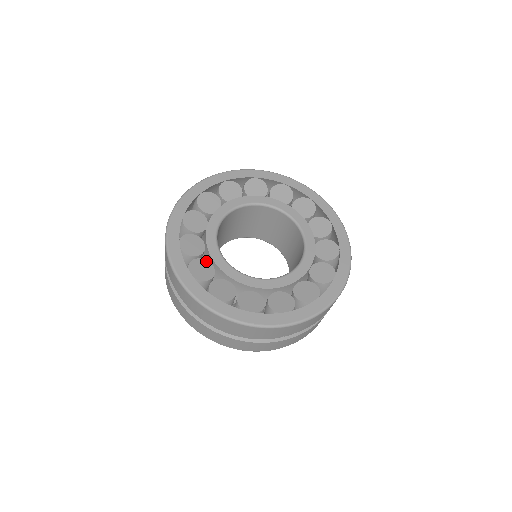
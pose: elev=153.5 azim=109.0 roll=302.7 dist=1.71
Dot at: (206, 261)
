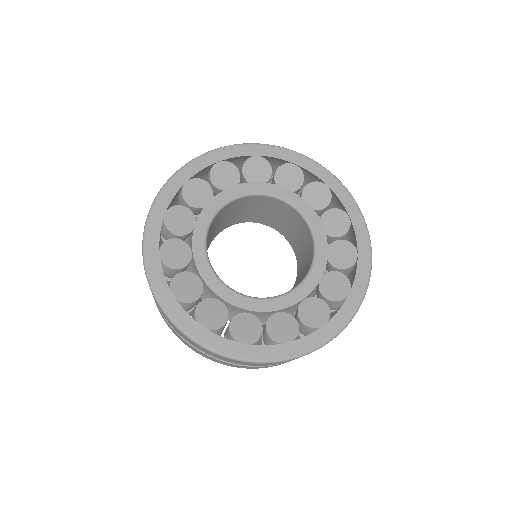
Dot at: (193, 274)
